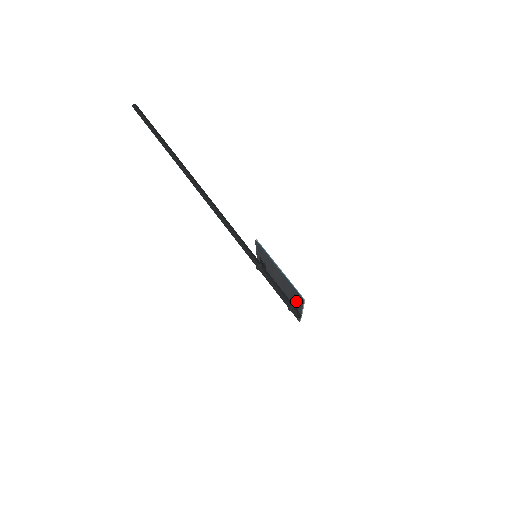
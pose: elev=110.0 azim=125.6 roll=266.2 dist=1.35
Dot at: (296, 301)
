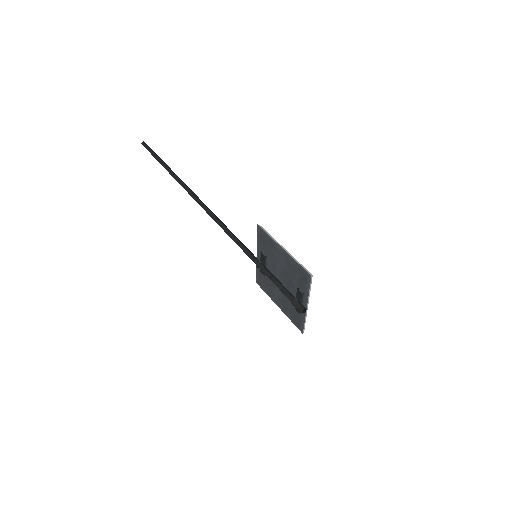
Dot at: (301, 290)
